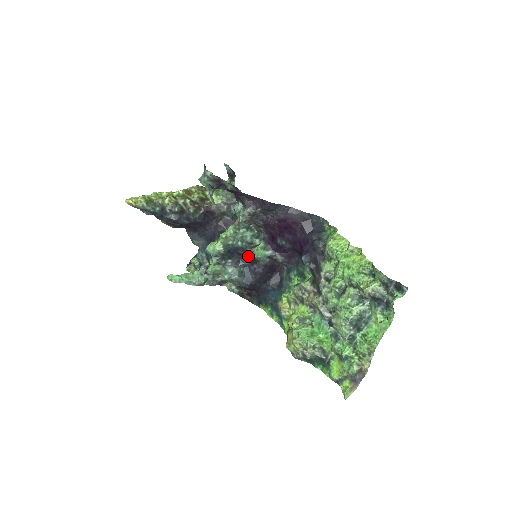
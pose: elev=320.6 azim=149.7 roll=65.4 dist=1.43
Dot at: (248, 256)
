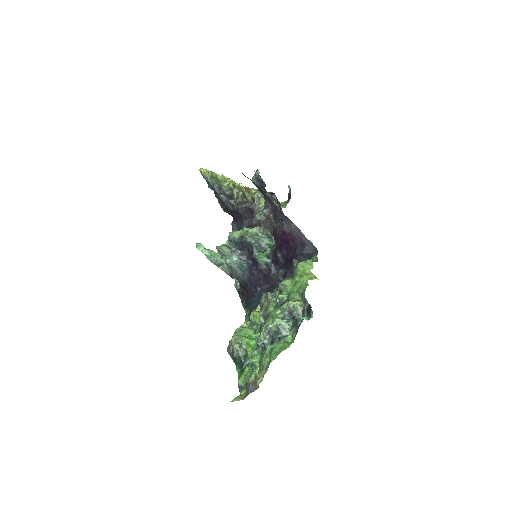
Dot at: (253, 255)
